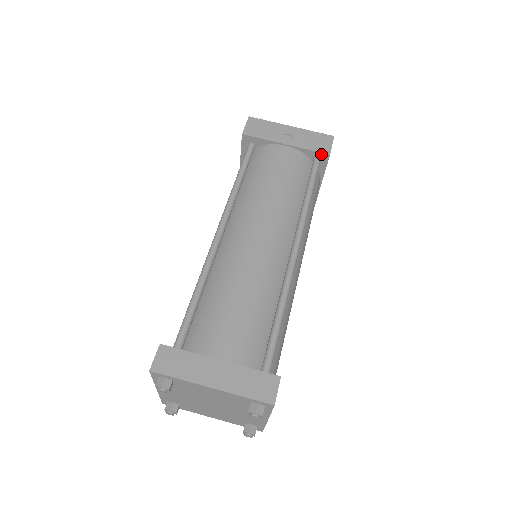
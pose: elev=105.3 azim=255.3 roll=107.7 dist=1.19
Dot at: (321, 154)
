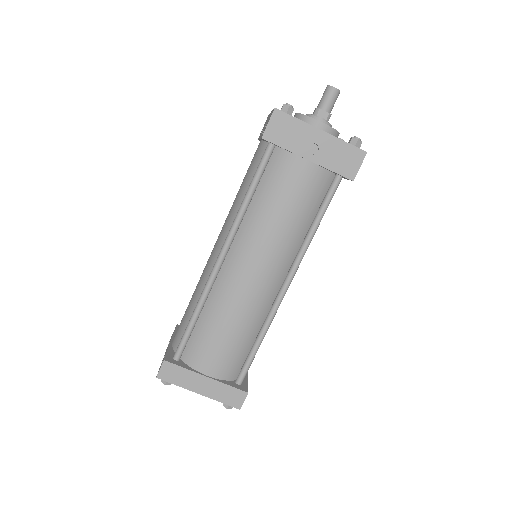
Dot at: (344, 177)
